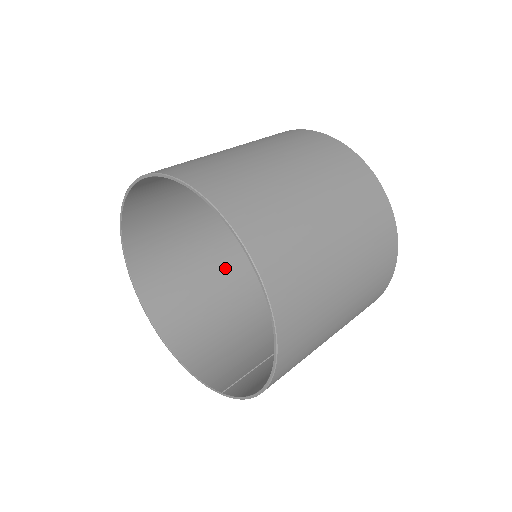
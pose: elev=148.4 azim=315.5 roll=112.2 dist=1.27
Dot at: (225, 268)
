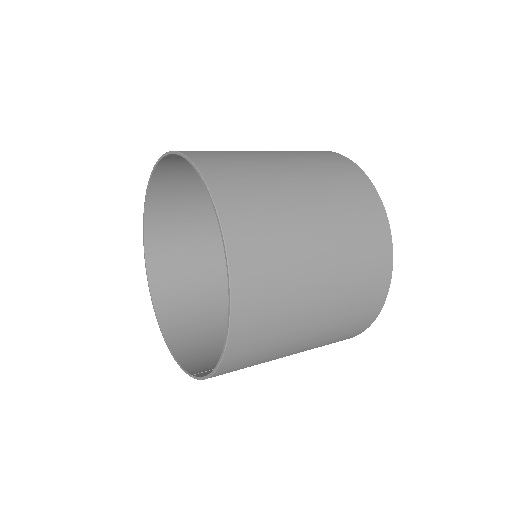
Dot at: occluded
